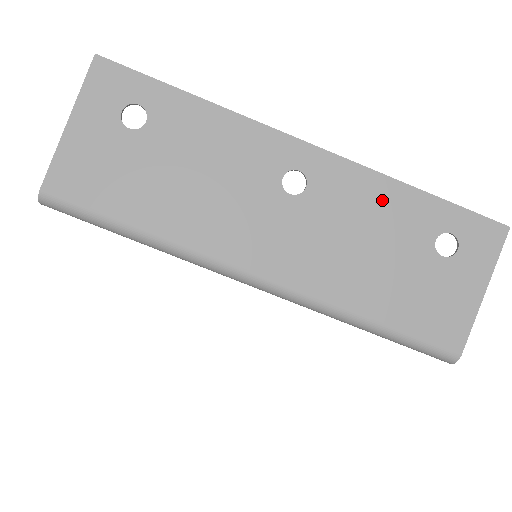
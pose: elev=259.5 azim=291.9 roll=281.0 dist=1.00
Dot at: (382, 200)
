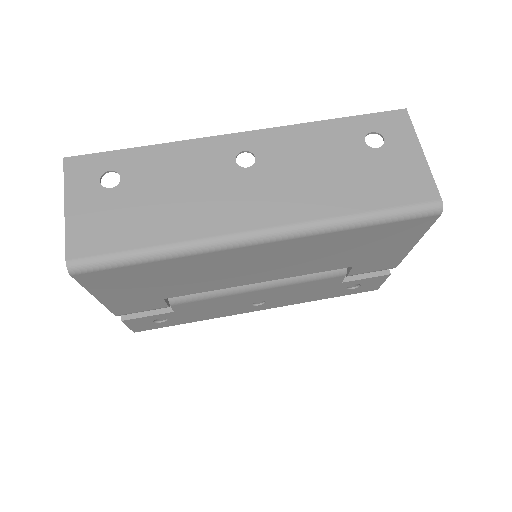
Dot at: (311, 138)
